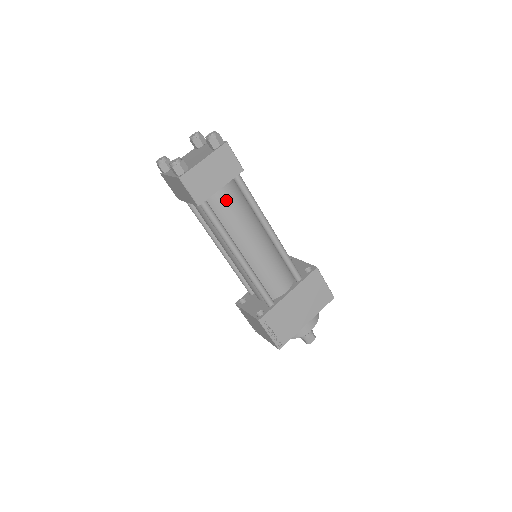
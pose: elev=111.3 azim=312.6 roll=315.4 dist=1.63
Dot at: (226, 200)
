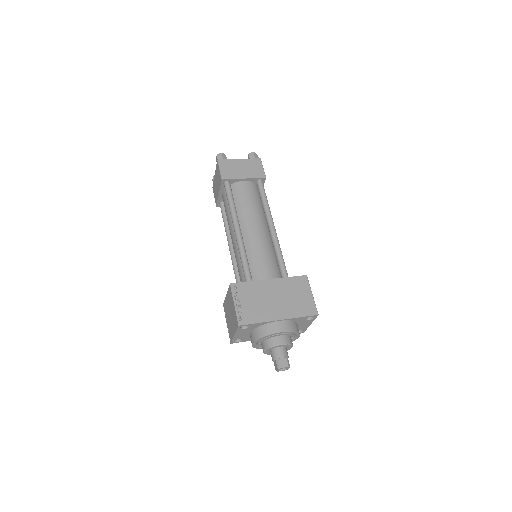
Dot at: (245, 190)
